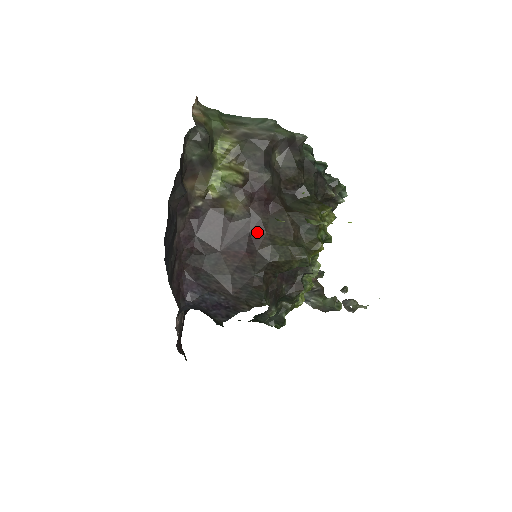
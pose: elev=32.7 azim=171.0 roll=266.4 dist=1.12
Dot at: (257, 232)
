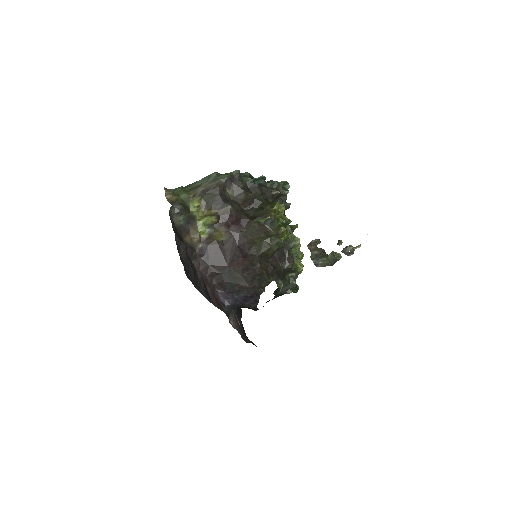
Dot at: (242, 243)
